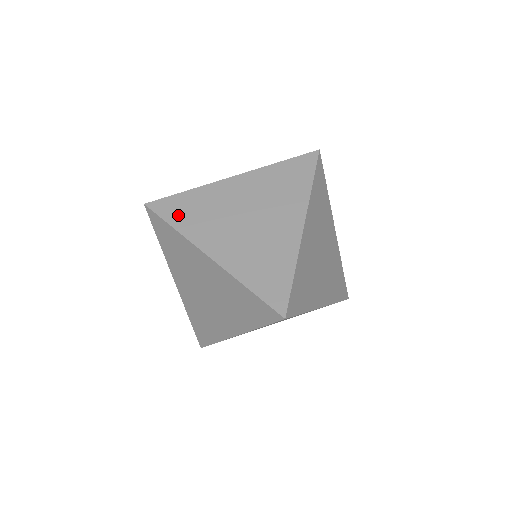
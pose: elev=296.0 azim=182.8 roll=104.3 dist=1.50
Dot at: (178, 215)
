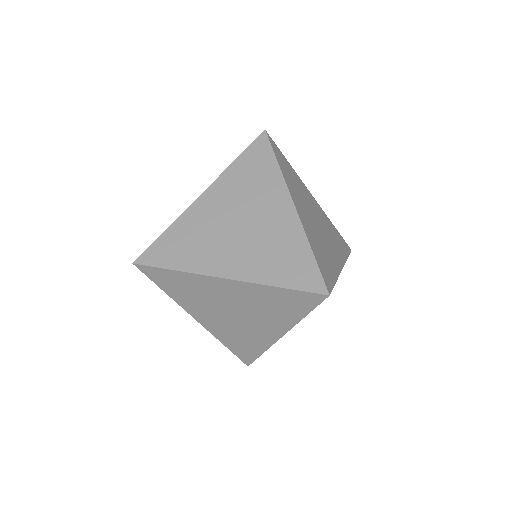
Dot at: (172, 256)
